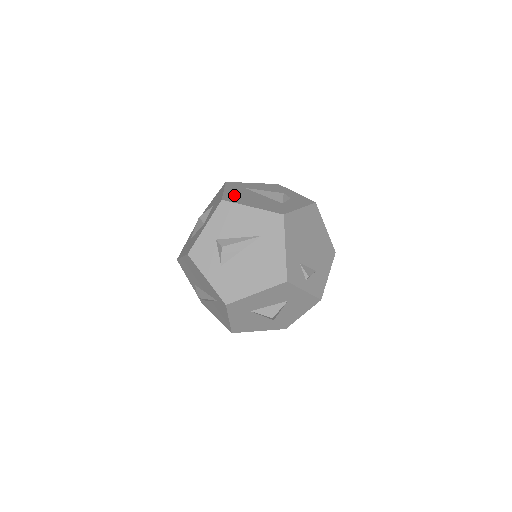
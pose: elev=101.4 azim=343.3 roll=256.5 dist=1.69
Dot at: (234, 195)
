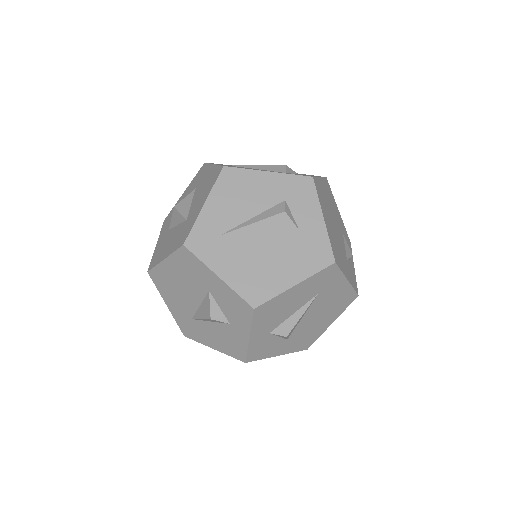
Dot at: (244, 277)
